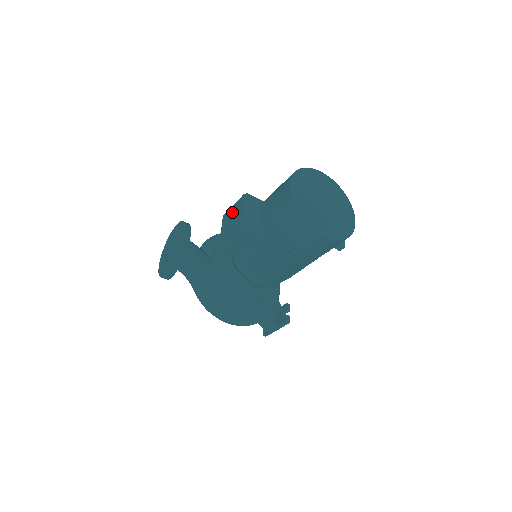
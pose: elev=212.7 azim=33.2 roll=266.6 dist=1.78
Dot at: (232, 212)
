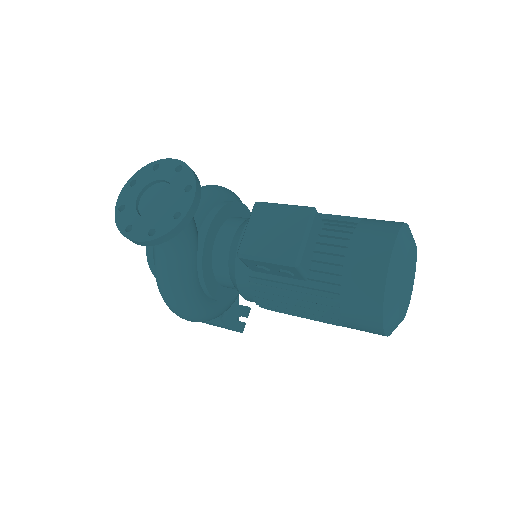
Dot at: (279, 217)
